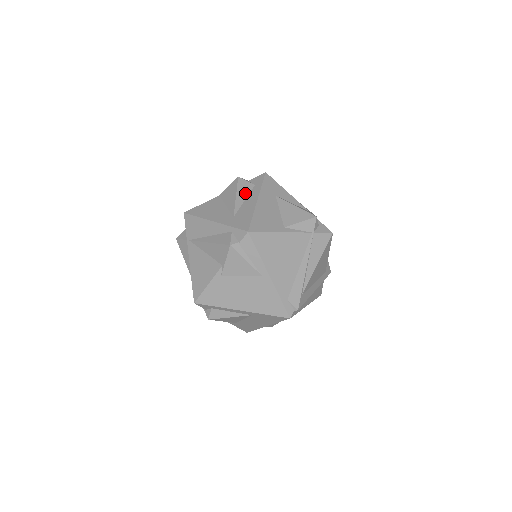
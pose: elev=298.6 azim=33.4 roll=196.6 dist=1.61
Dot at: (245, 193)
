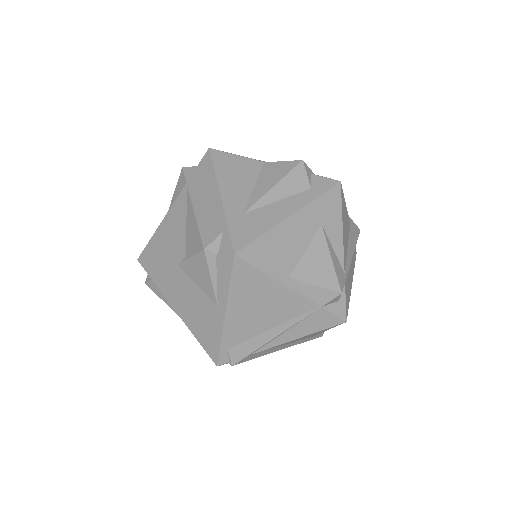
Dot at: (289, 190)
